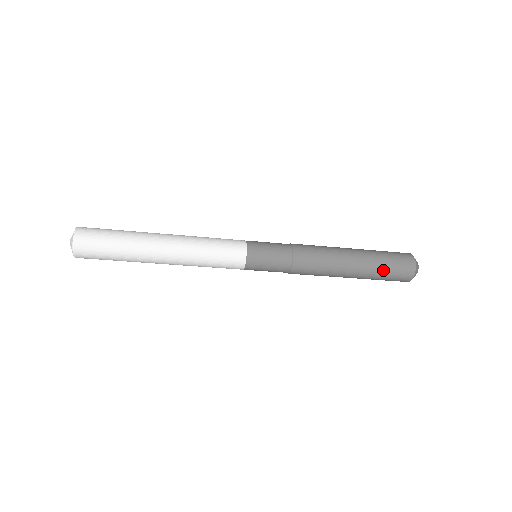
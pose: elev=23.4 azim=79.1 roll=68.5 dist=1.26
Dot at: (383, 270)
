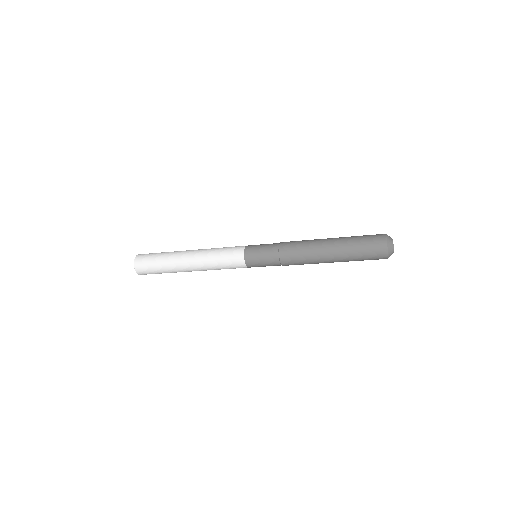
Dot at: (358, 260)
